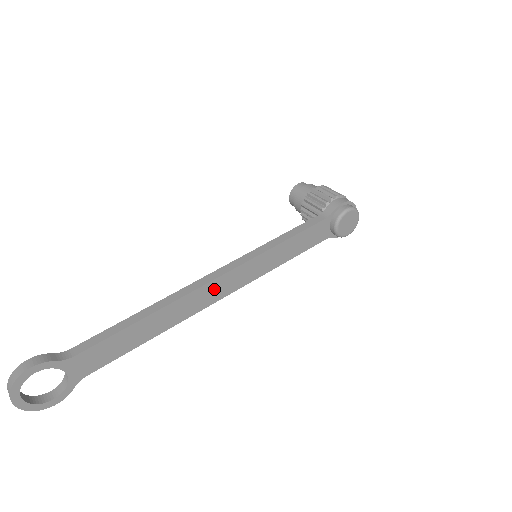
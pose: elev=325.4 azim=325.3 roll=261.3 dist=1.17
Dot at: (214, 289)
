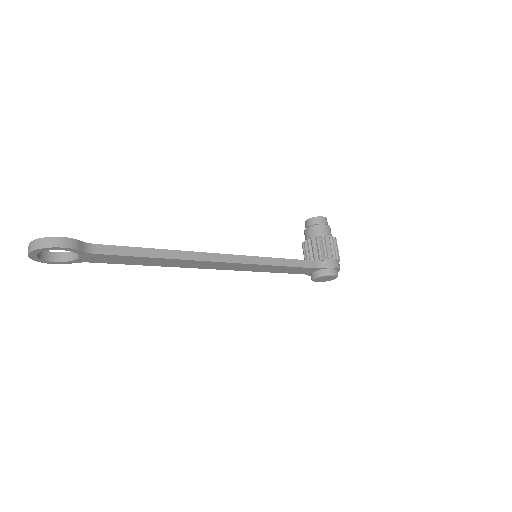
Dot at: (214, 265)
